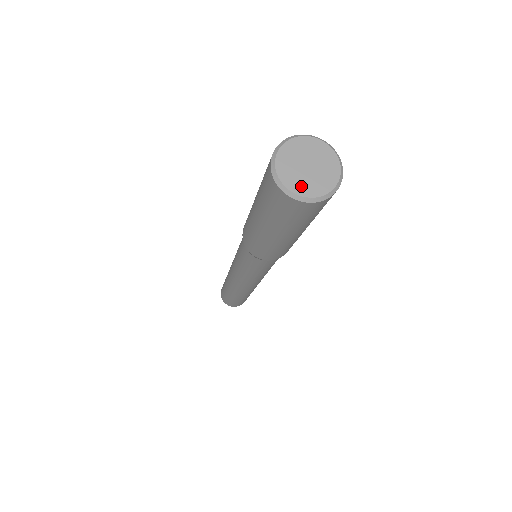
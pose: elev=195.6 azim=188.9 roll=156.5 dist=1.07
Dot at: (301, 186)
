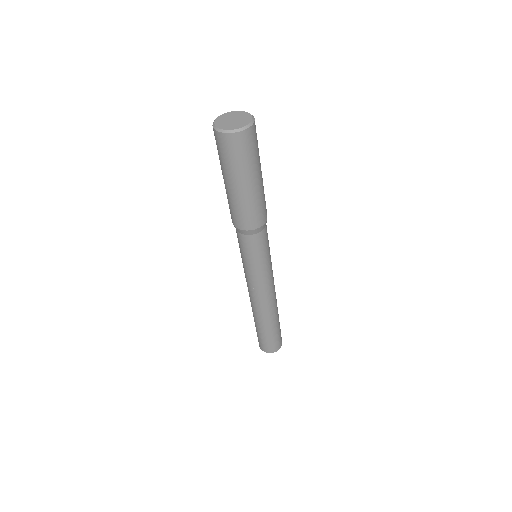
Dot at: (224, 126)
